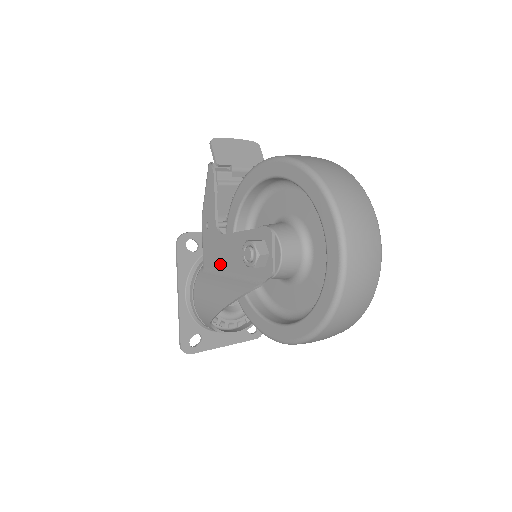
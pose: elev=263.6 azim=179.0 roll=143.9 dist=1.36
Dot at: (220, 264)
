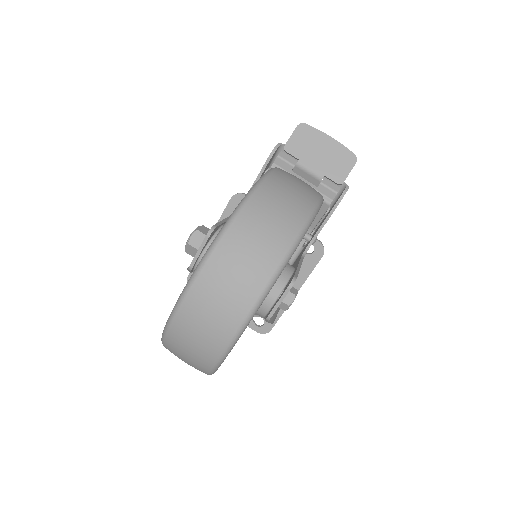
Dot at: occluded
